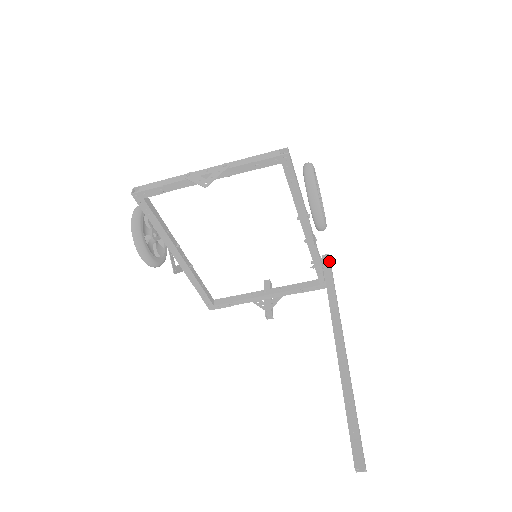
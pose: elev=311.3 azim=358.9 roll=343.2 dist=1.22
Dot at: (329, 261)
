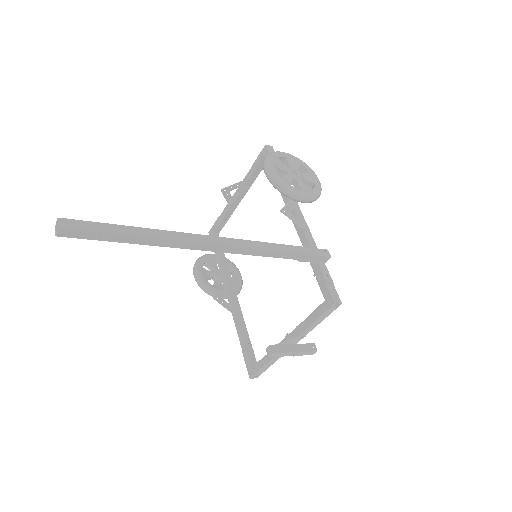
Dot at: (318, 249)
